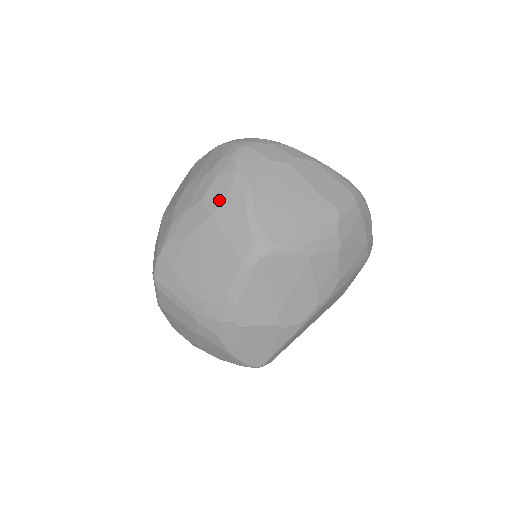
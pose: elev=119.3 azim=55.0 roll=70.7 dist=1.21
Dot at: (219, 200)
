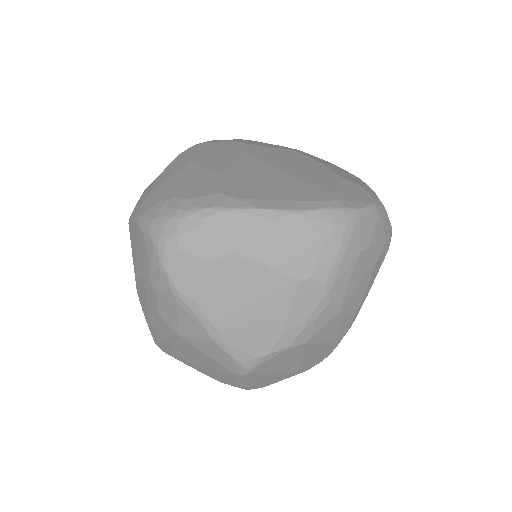
Dot at: (175, 321)
